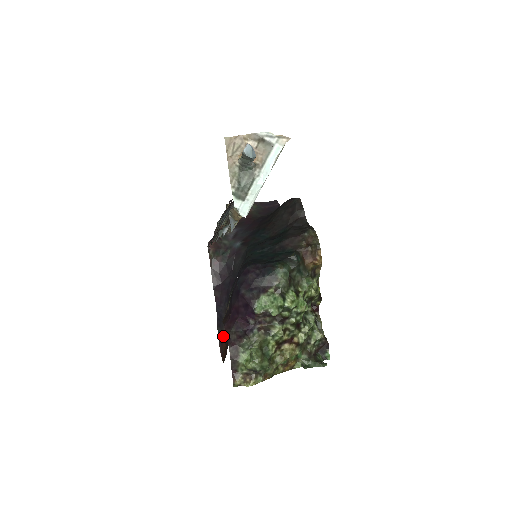
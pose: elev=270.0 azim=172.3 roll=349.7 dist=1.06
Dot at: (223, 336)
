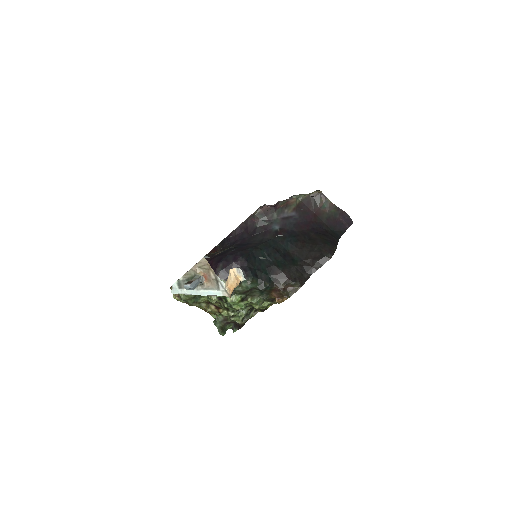
Dot at: (218, 249)
